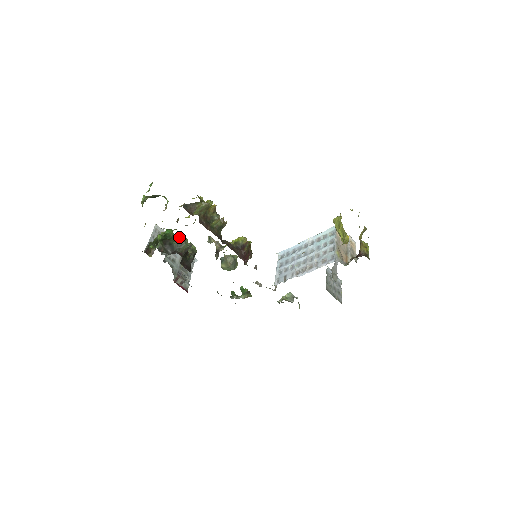
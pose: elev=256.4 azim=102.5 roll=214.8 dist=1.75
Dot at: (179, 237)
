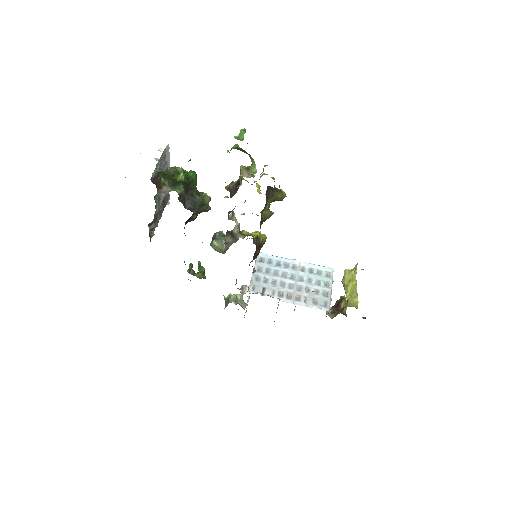
Dot at: (206, 193)
